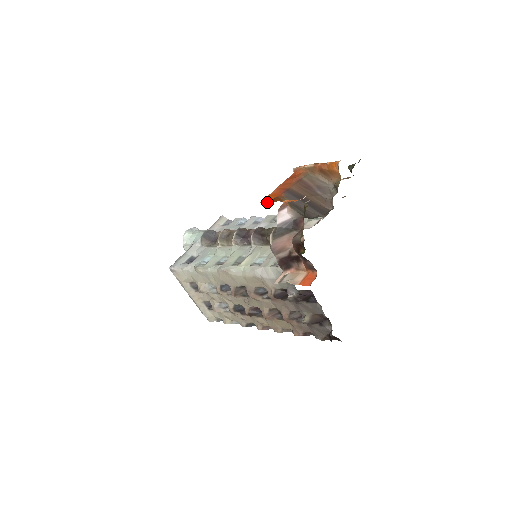
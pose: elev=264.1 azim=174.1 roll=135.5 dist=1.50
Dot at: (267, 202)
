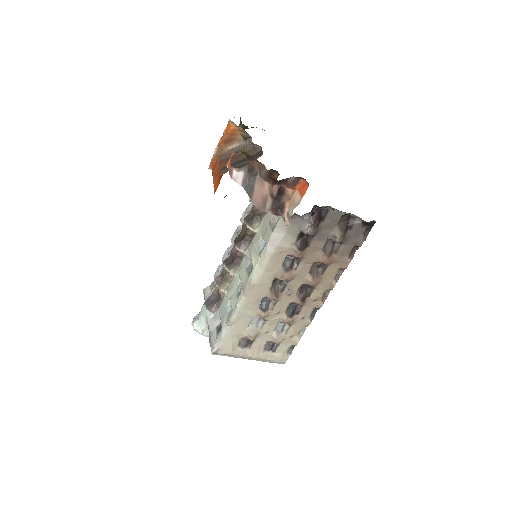
Dot at: occluded
